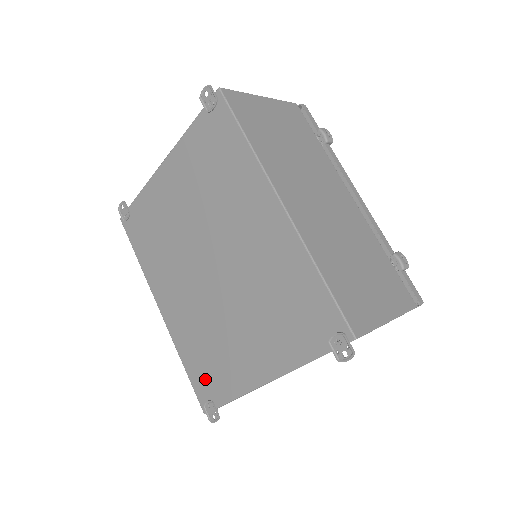
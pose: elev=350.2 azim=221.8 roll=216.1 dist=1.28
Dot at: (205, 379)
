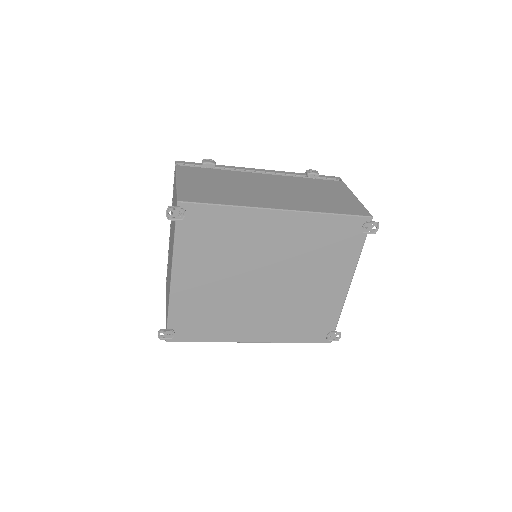
Dot at: (315, 330)
